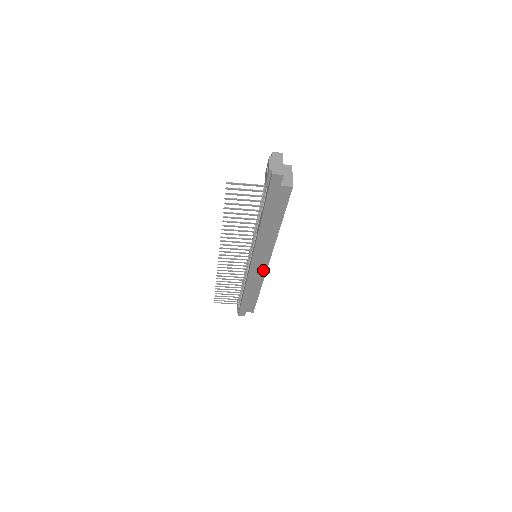
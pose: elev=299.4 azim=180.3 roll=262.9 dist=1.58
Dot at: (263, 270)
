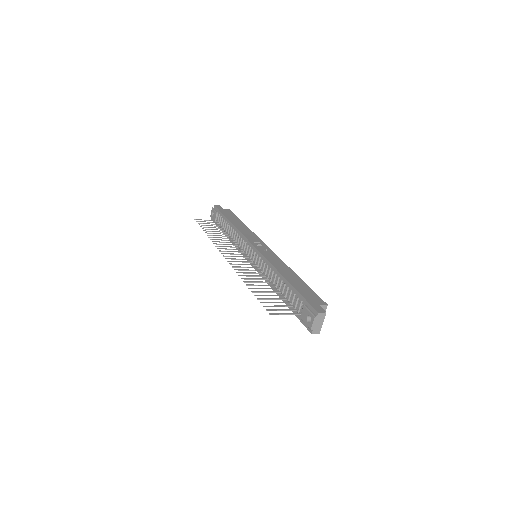
Dot at: occluded
